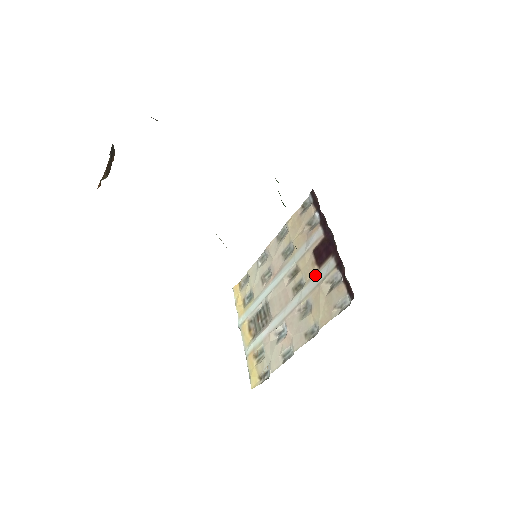
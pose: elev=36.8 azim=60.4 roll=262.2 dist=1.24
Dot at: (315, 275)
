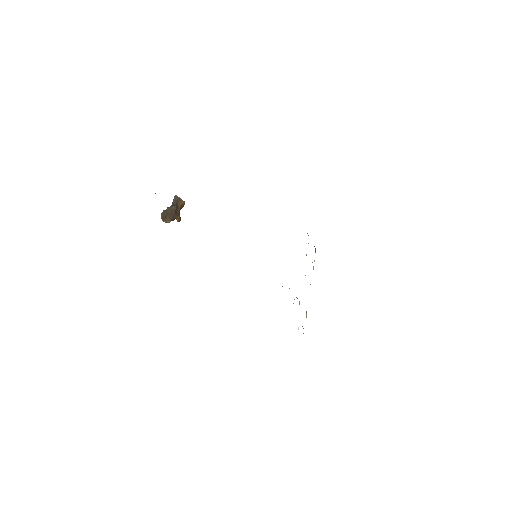
Dot at: occluded
